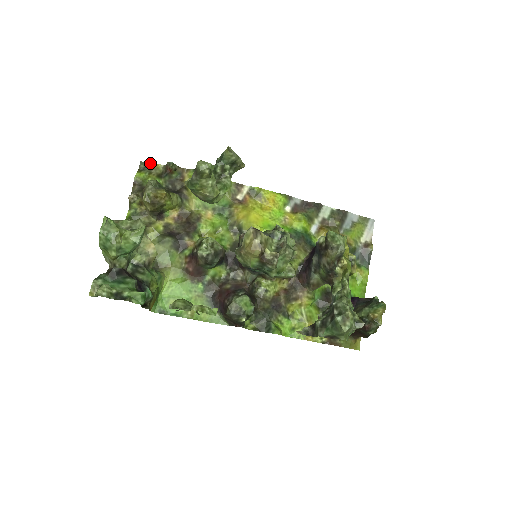
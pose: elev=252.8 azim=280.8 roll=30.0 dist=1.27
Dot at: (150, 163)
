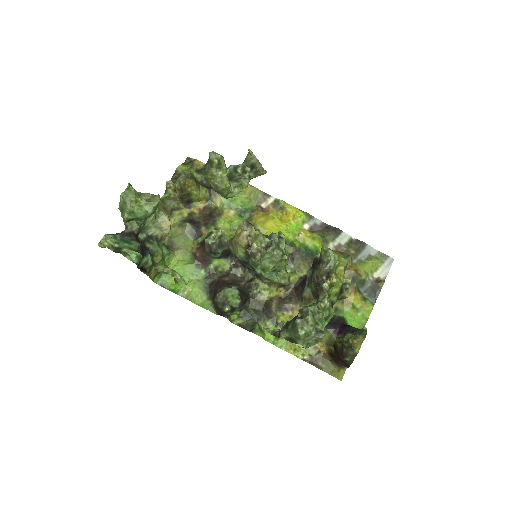
Dot at: (194, 159)
